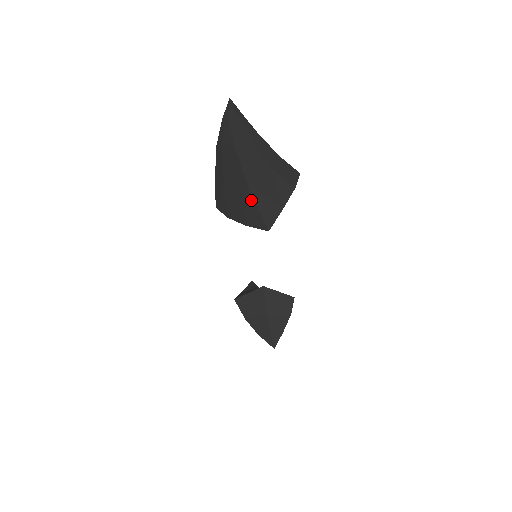
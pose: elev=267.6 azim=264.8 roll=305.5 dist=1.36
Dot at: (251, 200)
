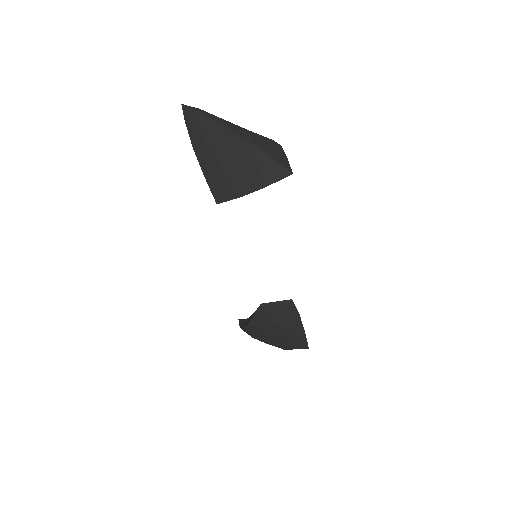
Dot at: (262, 157)
